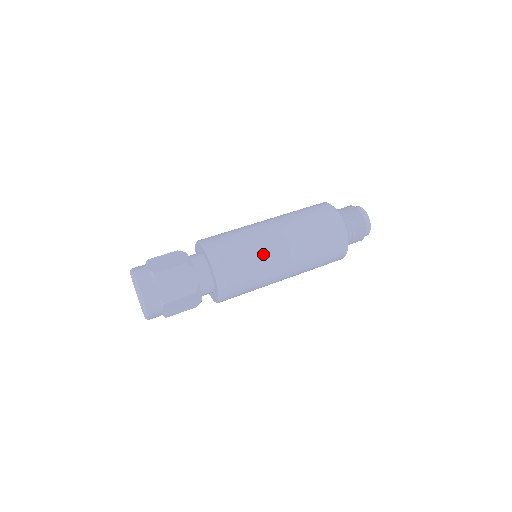
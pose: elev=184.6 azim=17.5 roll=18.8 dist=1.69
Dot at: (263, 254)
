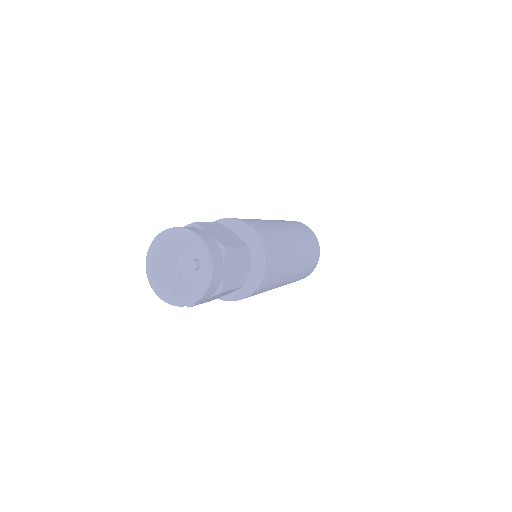
Dot at: (289, 260)
